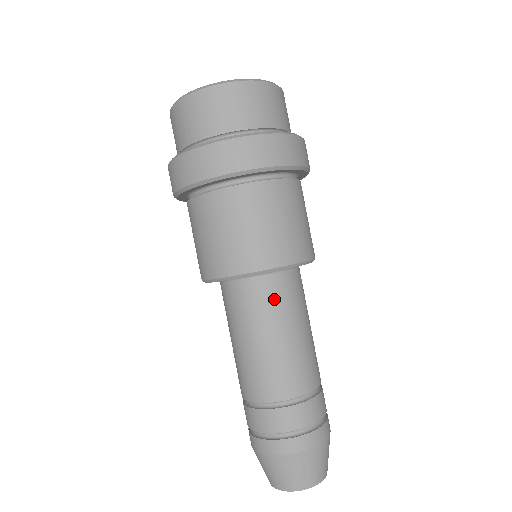
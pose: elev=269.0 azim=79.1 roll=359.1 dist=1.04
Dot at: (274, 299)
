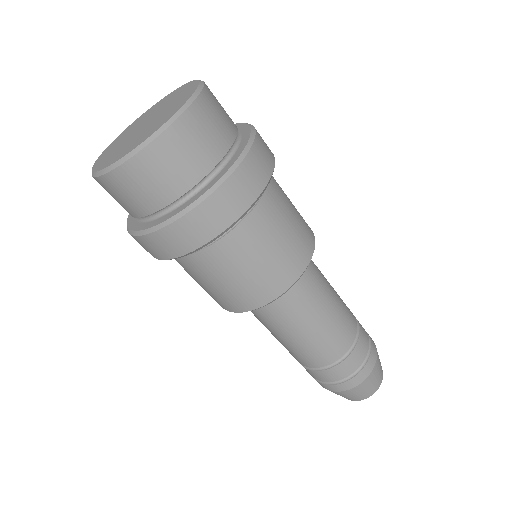
Dot at: (282, 310)
